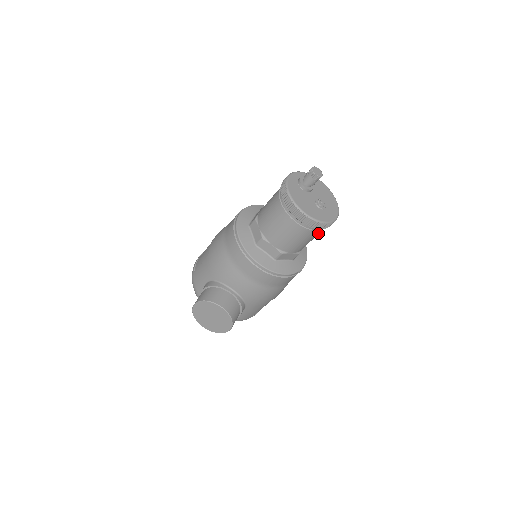
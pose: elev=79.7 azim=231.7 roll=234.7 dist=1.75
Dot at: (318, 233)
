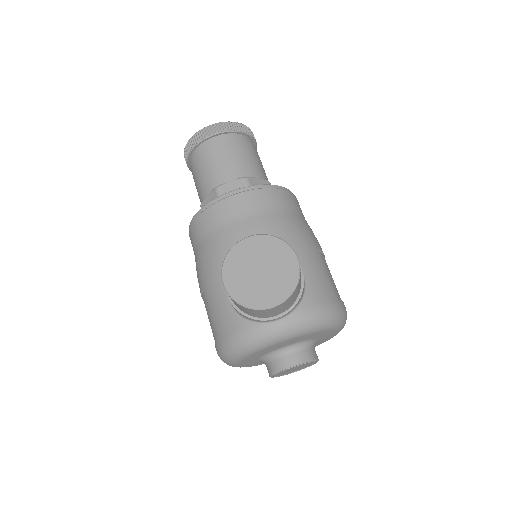
Dot at: (254, 150)
